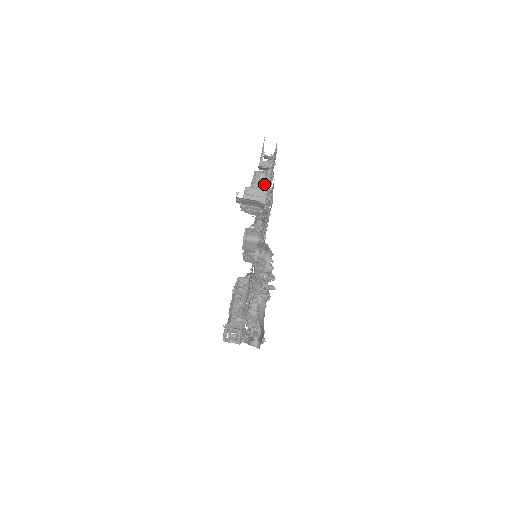
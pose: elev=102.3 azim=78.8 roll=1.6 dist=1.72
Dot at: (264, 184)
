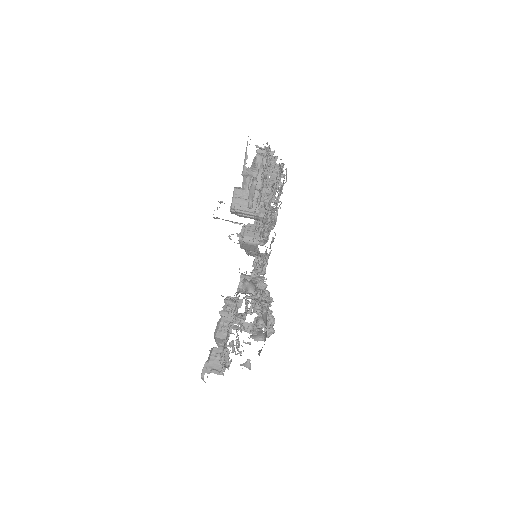
Dot at: (249, 198)
